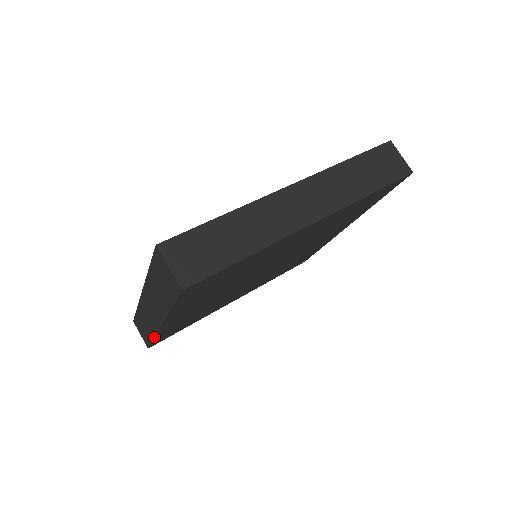
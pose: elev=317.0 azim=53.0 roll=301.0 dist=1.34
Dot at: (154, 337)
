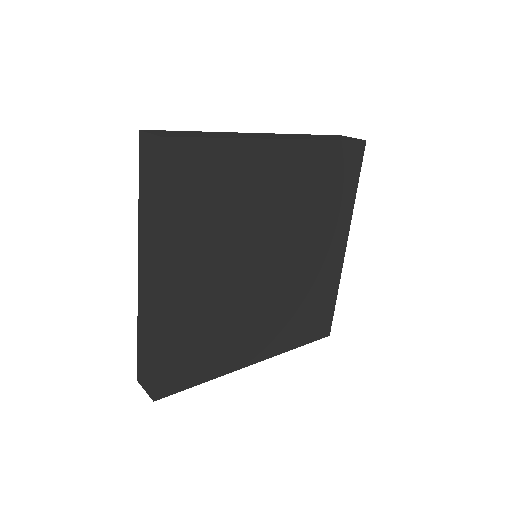
Dot at: (155, 337)
